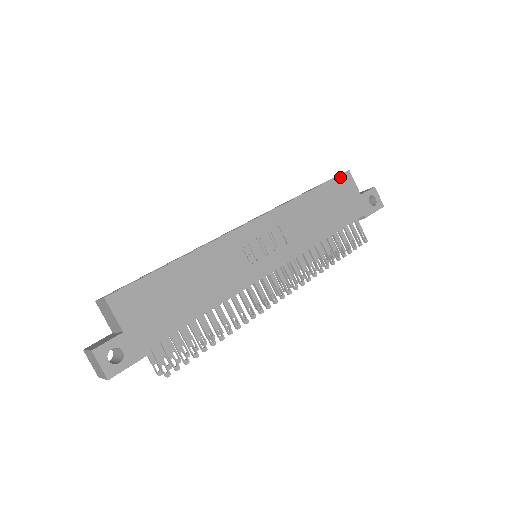
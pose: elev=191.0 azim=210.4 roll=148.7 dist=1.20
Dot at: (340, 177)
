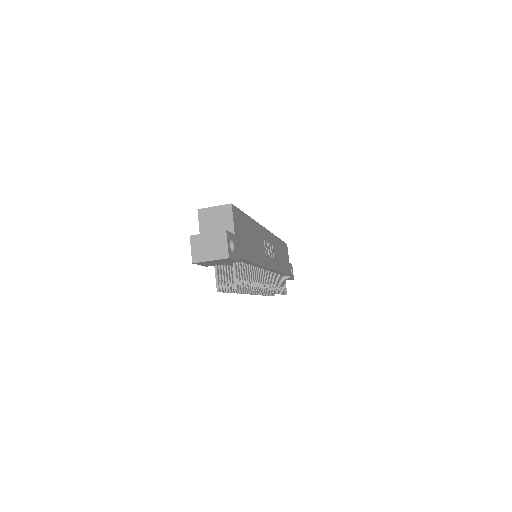
Dot at: (285, 244)
